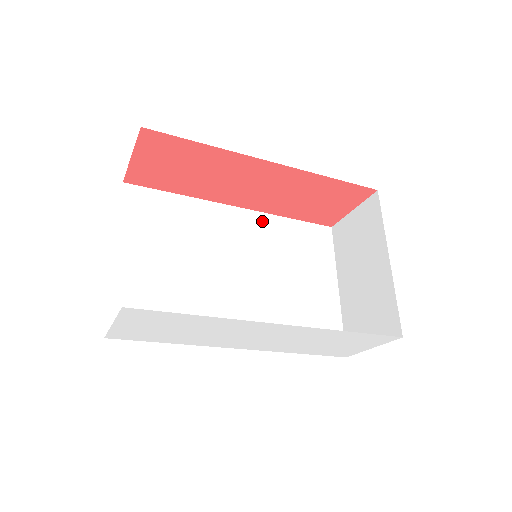
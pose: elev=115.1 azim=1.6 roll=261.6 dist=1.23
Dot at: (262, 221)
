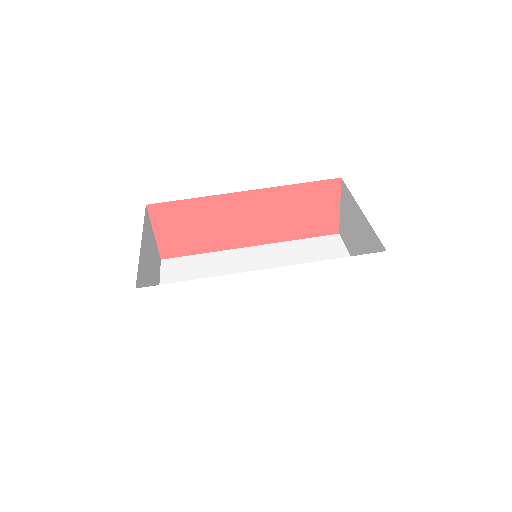
Dot at: (274, 248)
